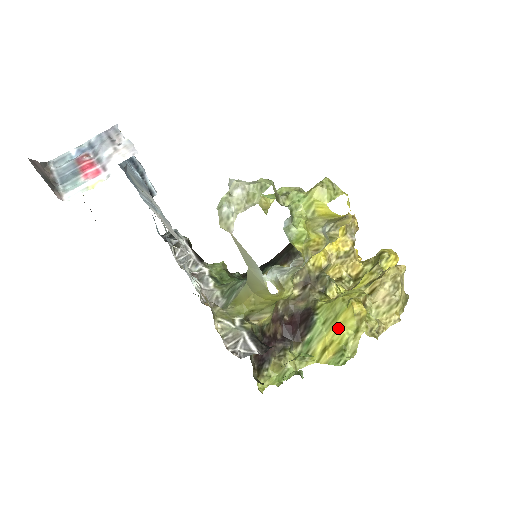
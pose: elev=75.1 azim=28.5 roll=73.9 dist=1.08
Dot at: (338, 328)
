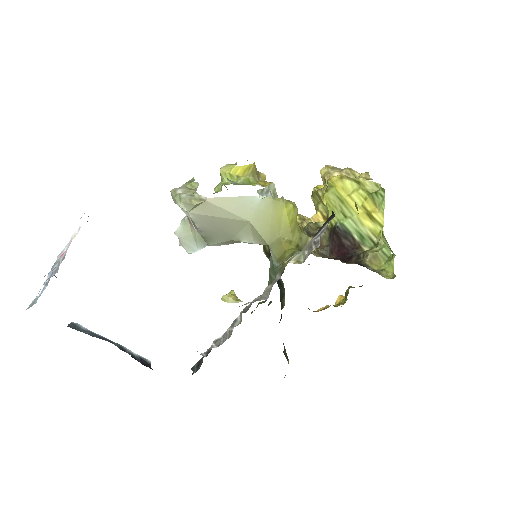
Dot at: (351, 198)
